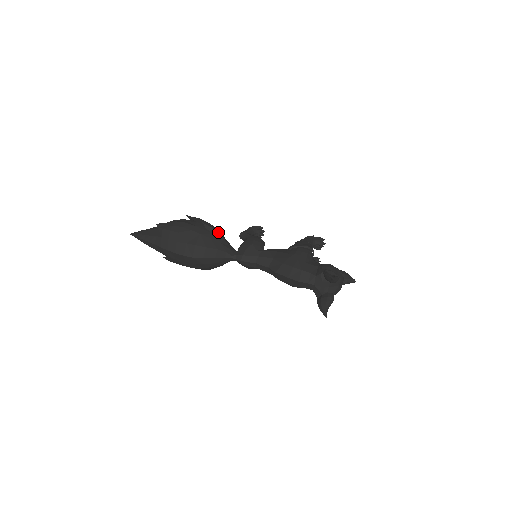
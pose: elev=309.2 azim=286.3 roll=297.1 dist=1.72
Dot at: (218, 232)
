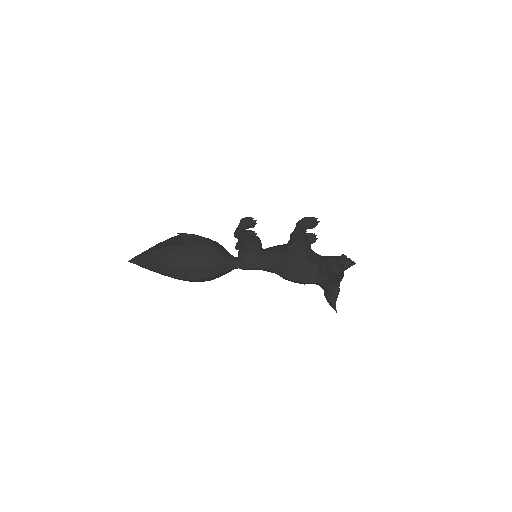
Dot at: (215, 247)
